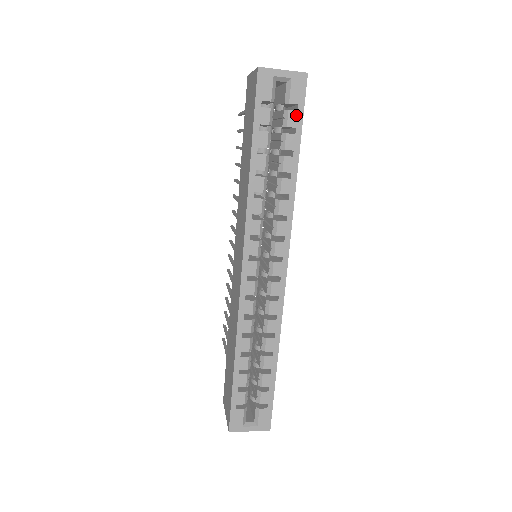
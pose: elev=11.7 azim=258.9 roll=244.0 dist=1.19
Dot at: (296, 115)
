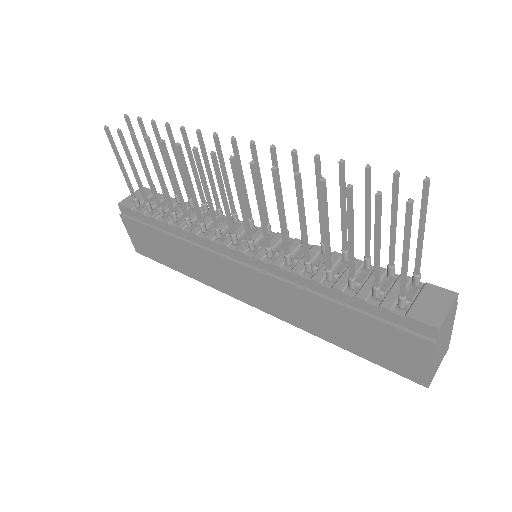
Dot at: occluded
